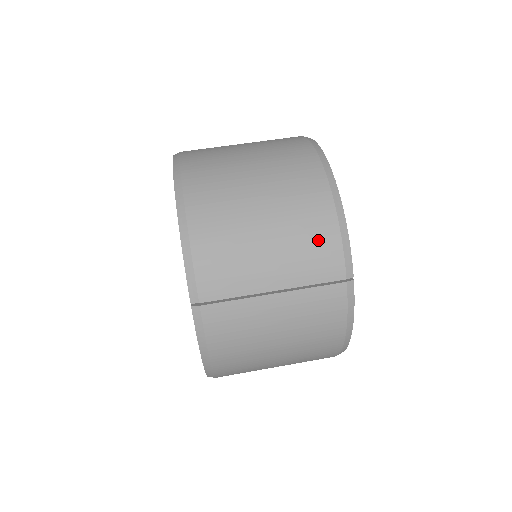
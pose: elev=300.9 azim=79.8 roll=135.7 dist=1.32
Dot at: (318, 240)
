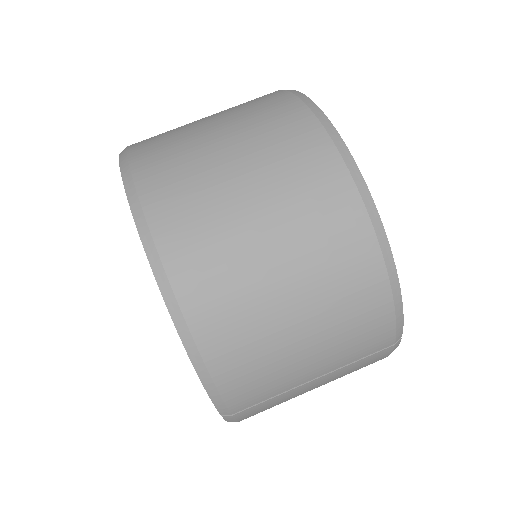
Dot at: (368, 325)
